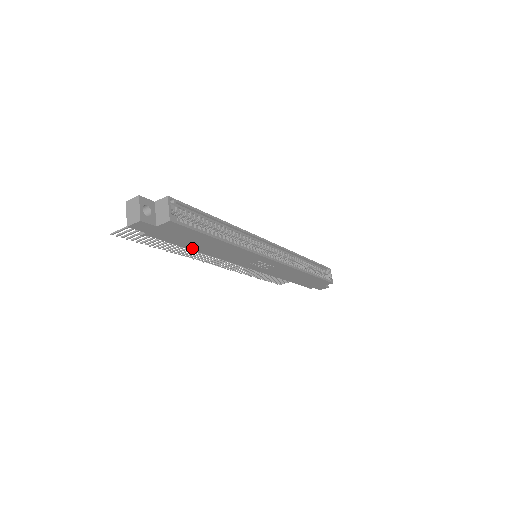
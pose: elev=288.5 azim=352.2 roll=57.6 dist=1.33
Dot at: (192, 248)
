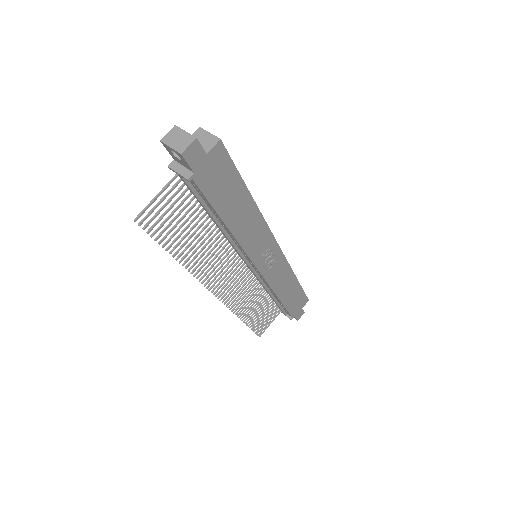
Dot at: (223, 216)
